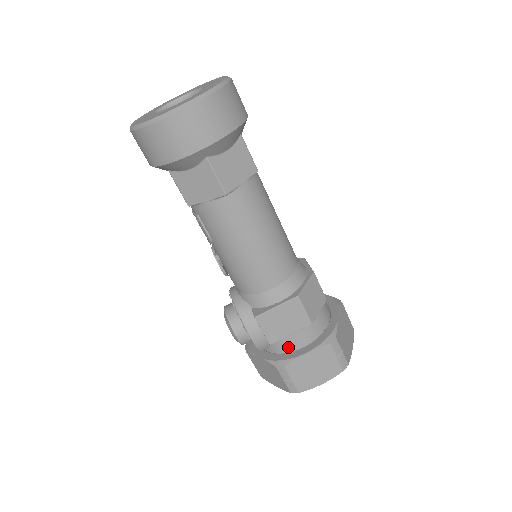
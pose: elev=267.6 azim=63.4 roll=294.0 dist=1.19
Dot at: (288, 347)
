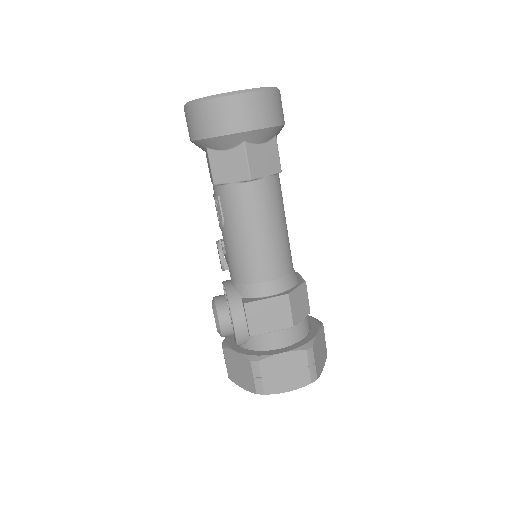
Dot at: (266, 345)
